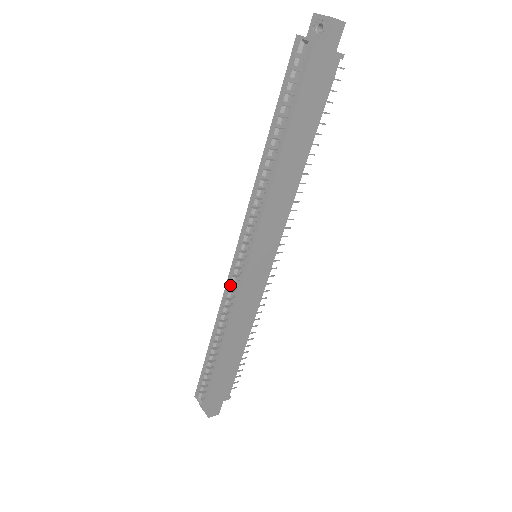
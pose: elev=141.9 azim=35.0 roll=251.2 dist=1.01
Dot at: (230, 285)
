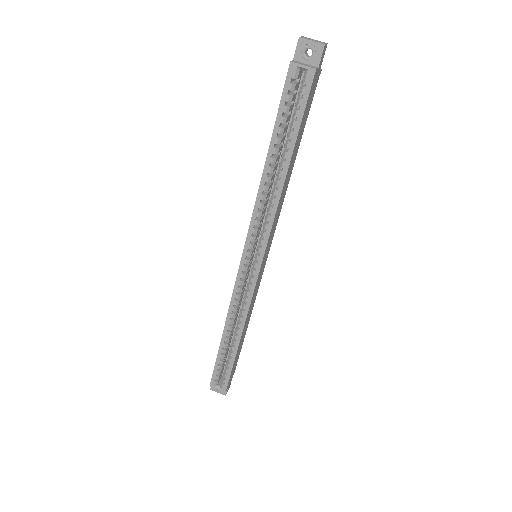
Dot at: (240, 289)
